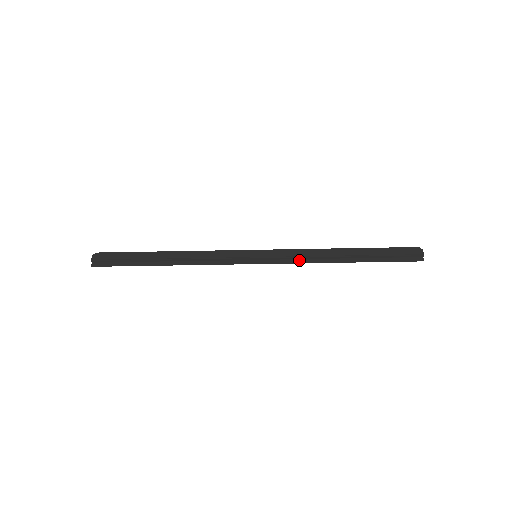
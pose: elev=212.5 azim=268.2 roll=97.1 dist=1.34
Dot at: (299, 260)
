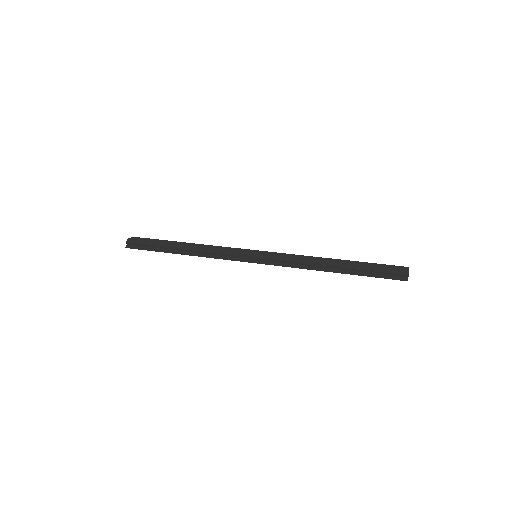
Dot at: (292, 264)
